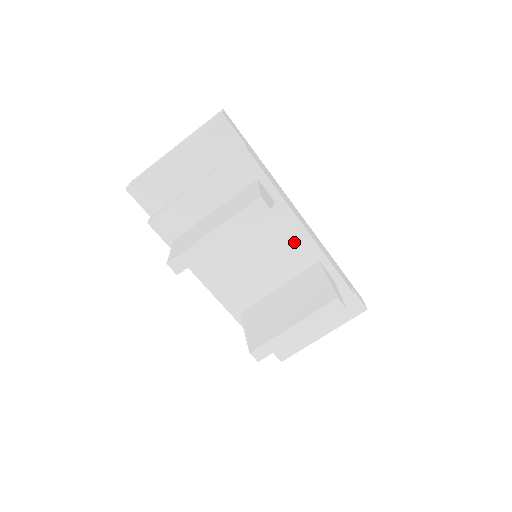
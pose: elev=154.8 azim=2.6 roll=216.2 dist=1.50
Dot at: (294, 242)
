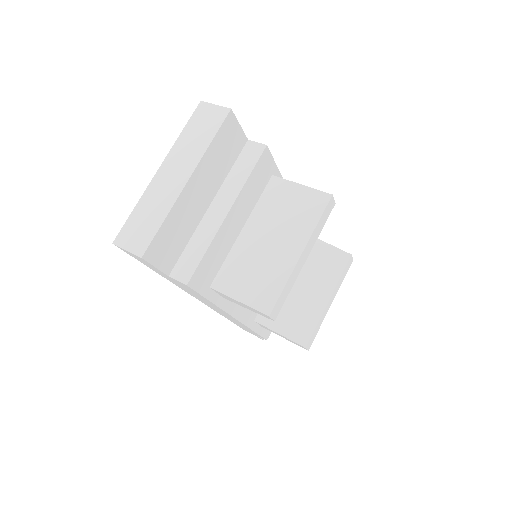
Dot at: occluded
